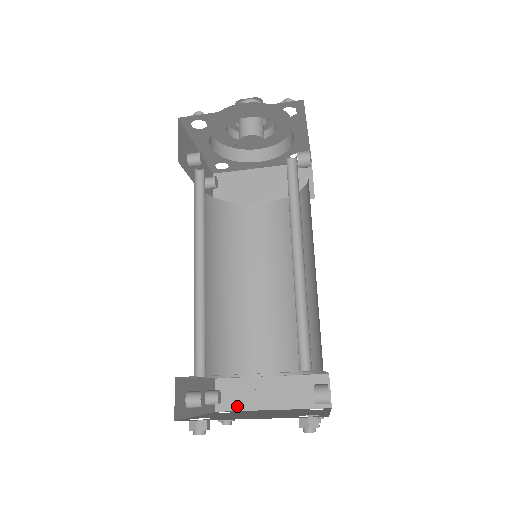
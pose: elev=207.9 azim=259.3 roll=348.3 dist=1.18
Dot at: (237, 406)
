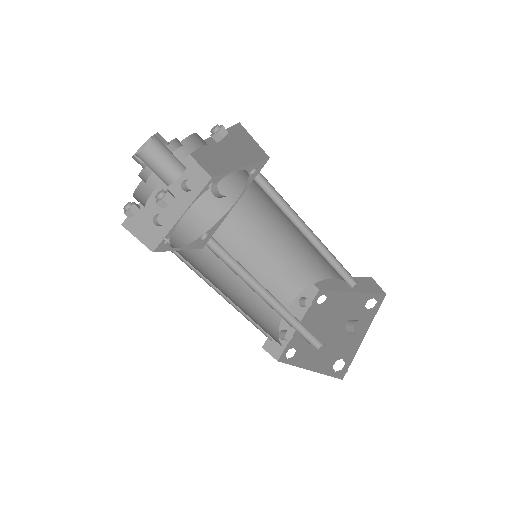
Dot at: (328, 289)
